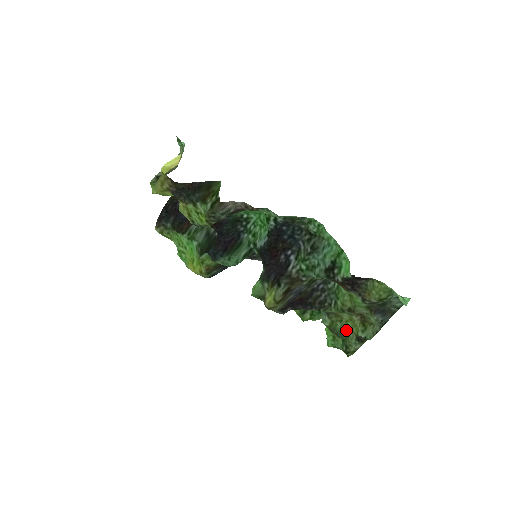
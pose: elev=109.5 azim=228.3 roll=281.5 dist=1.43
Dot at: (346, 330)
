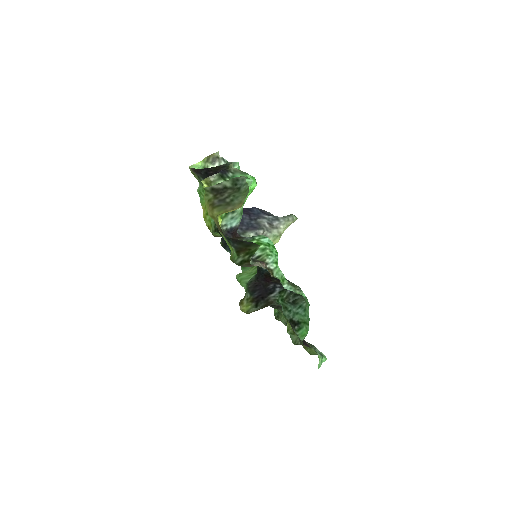
Dot at: occluded
